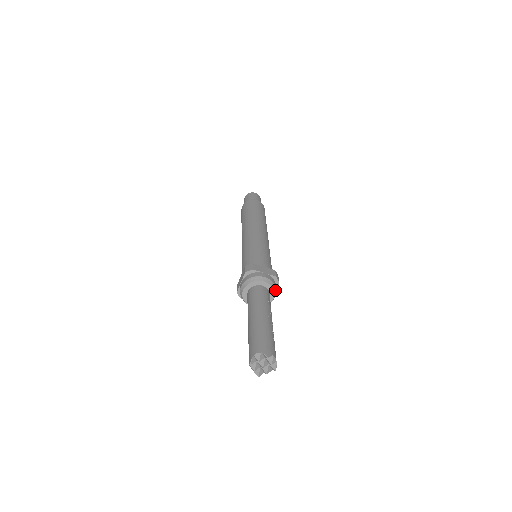
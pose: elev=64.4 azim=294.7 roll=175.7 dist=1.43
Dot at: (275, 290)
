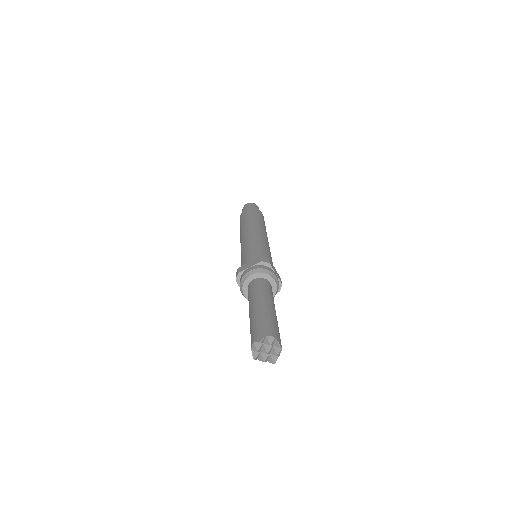
Dot at: occluded
